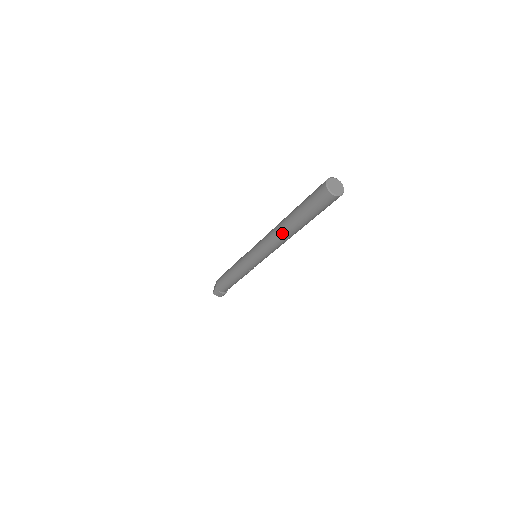
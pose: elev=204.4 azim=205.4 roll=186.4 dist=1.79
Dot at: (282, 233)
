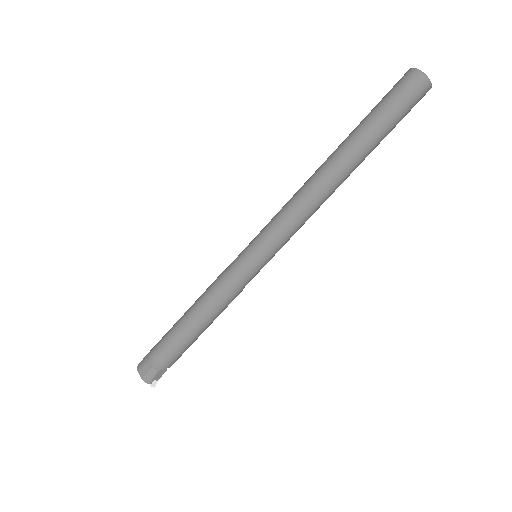
Dot at: (320, 168)
